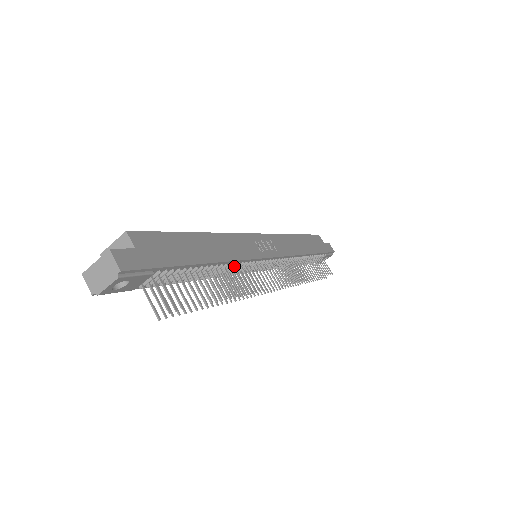
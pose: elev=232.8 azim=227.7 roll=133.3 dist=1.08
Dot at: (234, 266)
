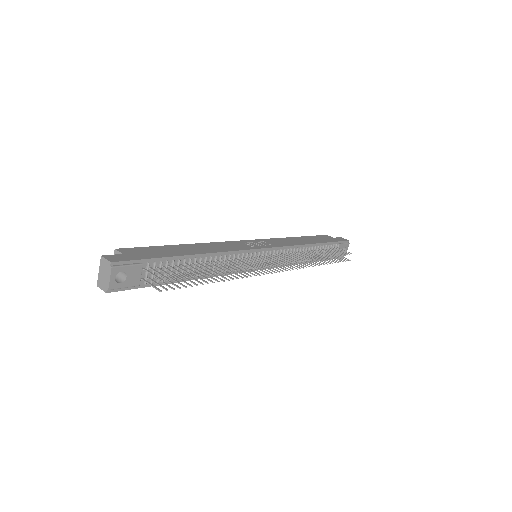
Dot at: (228, 259)
